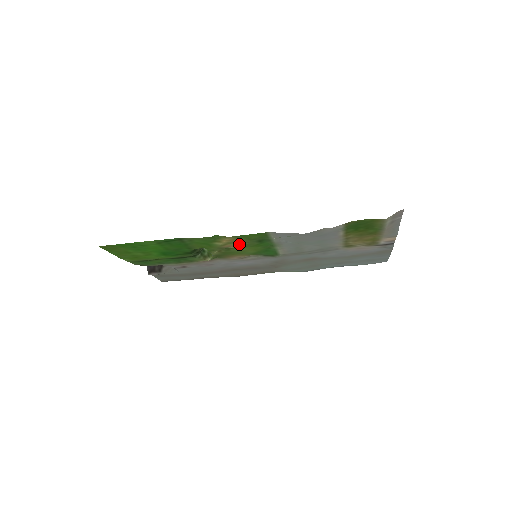
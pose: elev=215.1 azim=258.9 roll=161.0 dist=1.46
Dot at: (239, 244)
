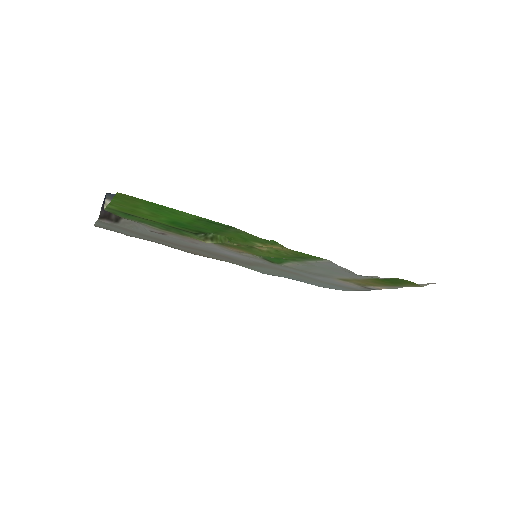
Dot at: (273, 250)
